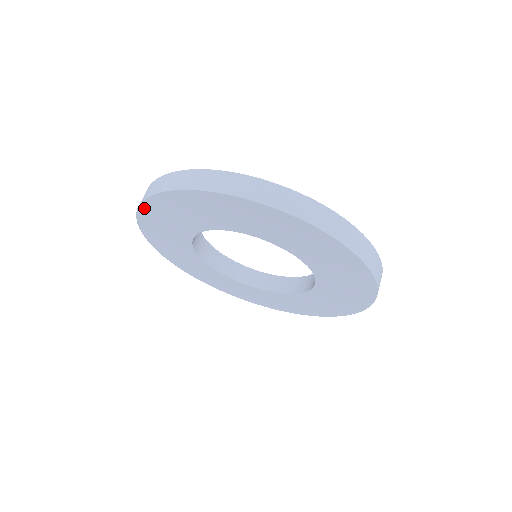
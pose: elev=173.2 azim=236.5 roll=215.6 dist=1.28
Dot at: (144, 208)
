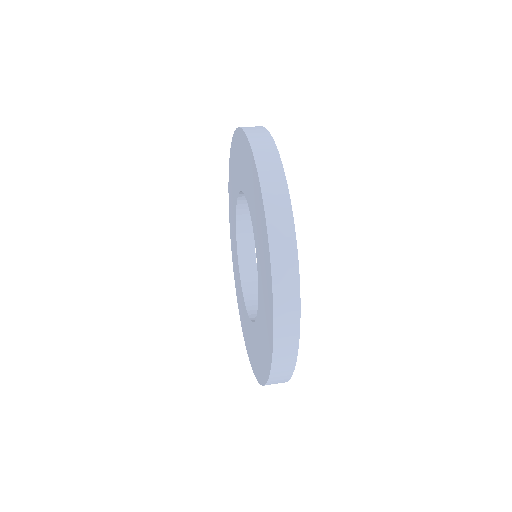
Dot at: (238, 133)
